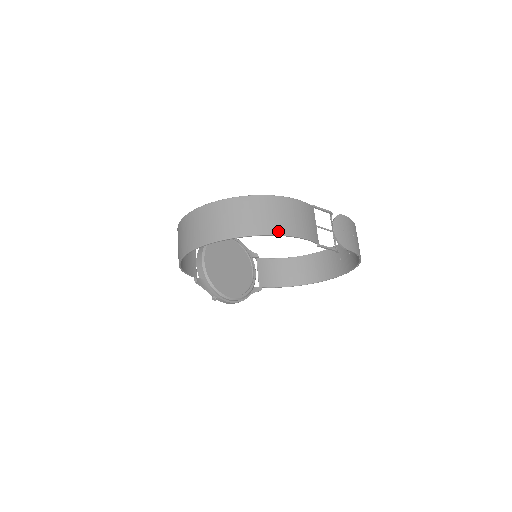
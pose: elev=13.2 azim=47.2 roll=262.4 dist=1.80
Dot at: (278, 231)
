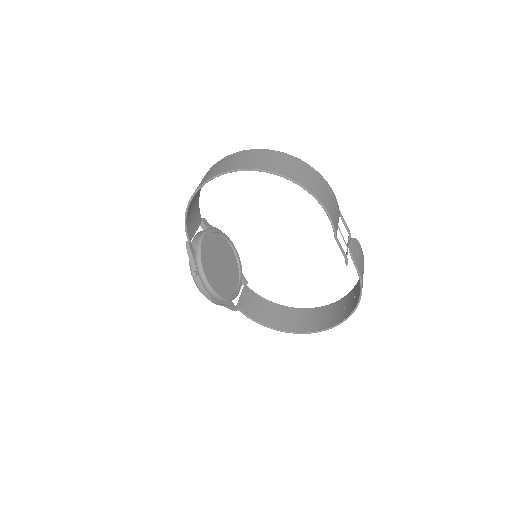
Dot at: (310, 189)
